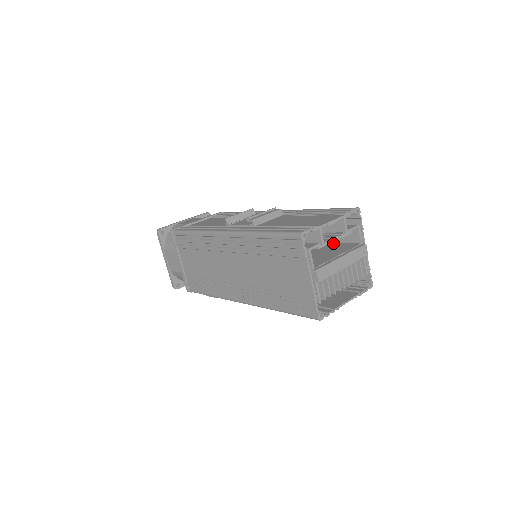
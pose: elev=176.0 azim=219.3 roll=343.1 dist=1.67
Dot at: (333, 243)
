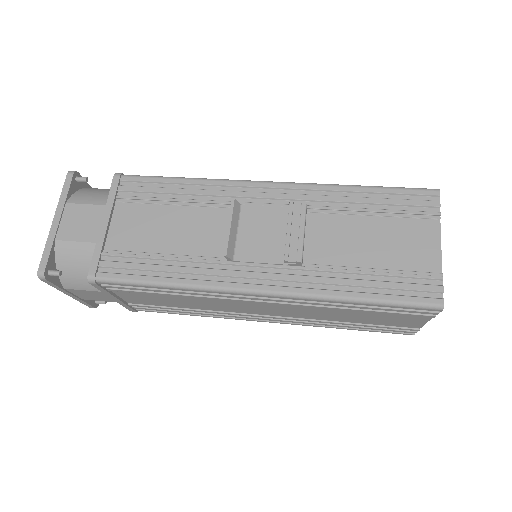
Dot at: occluded
